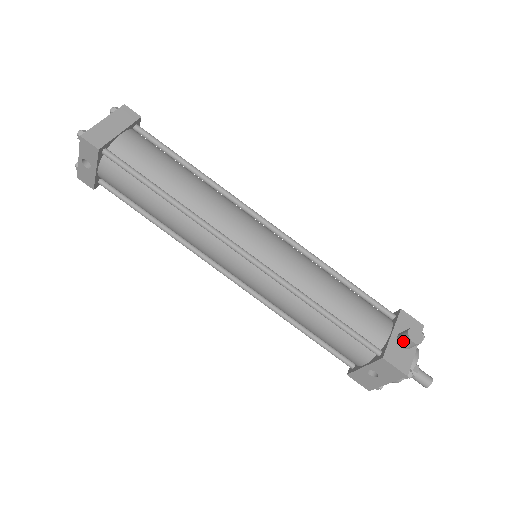
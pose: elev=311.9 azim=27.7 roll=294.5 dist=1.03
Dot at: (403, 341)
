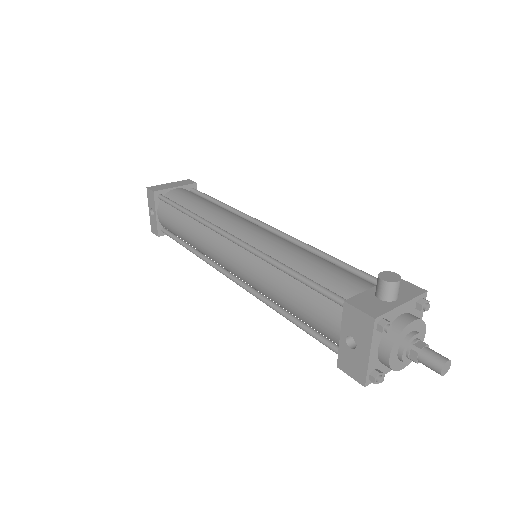
Dot at: (376, 287)
